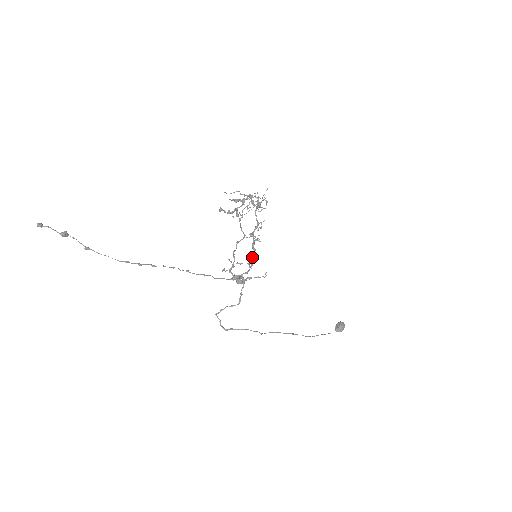
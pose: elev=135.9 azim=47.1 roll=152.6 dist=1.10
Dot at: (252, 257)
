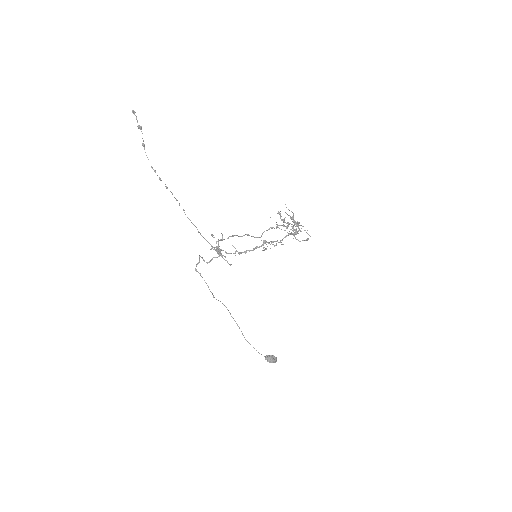
Dot at: (245, 251)
